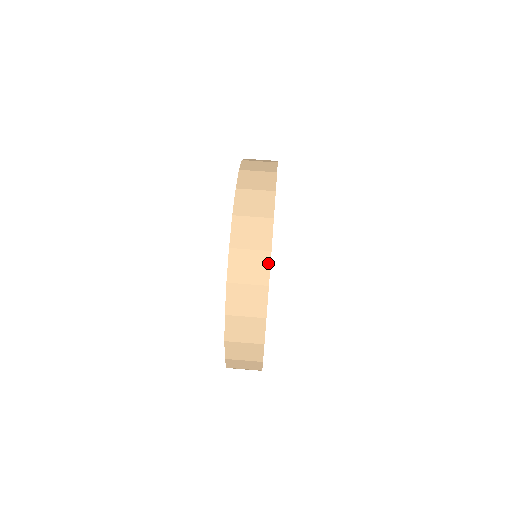
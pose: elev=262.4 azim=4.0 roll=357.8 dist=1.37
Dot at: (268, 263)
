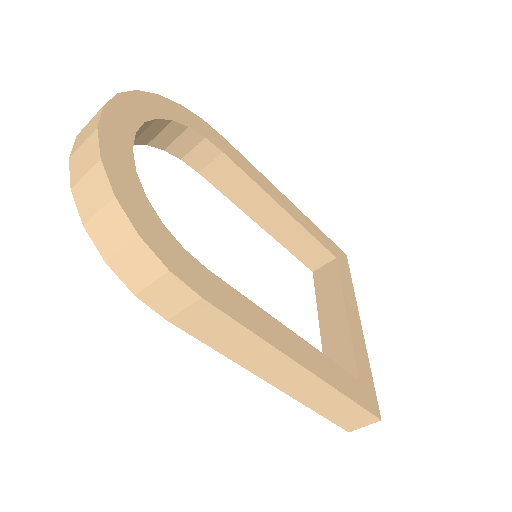
Dot at: (111, 99)
